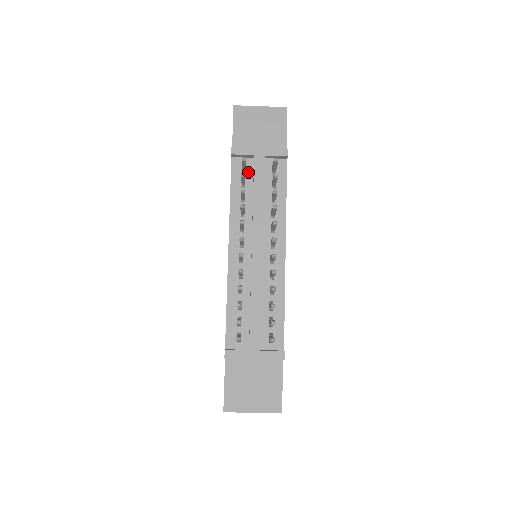
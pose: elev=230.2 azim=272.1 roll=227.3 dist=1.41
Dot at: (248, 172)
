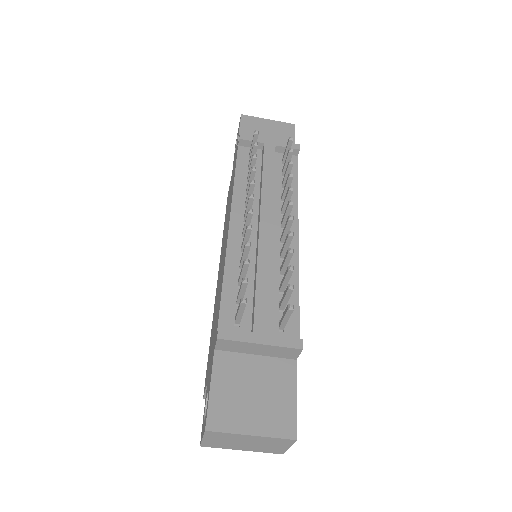
Dot at: (256, 160)
